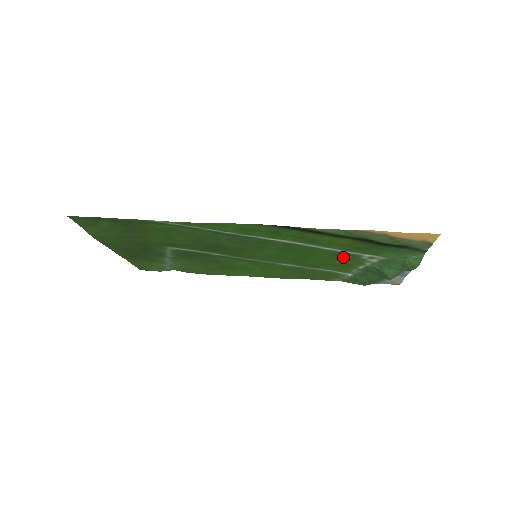
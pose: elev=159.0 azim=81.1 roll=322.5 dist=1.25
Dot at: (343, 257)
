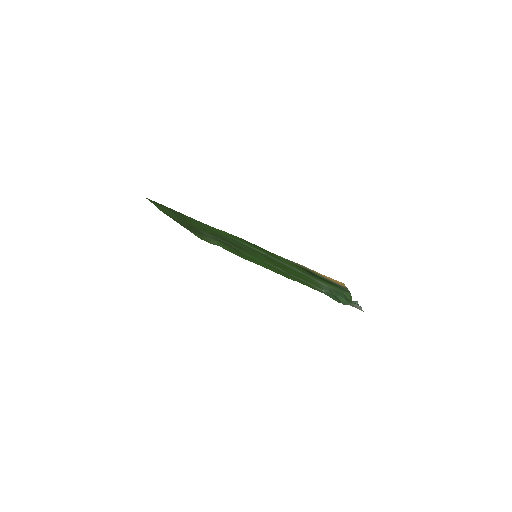
Dot at: (306, 277)
